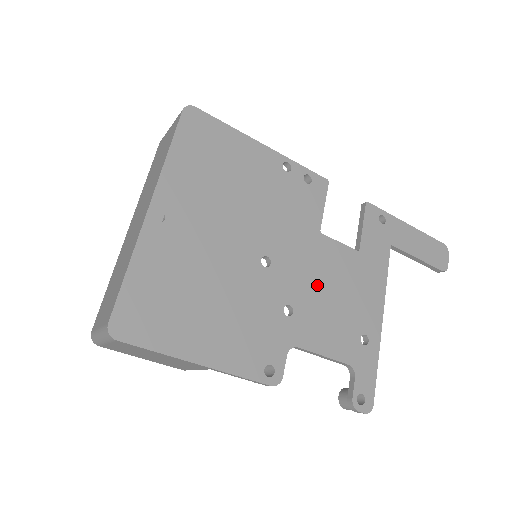
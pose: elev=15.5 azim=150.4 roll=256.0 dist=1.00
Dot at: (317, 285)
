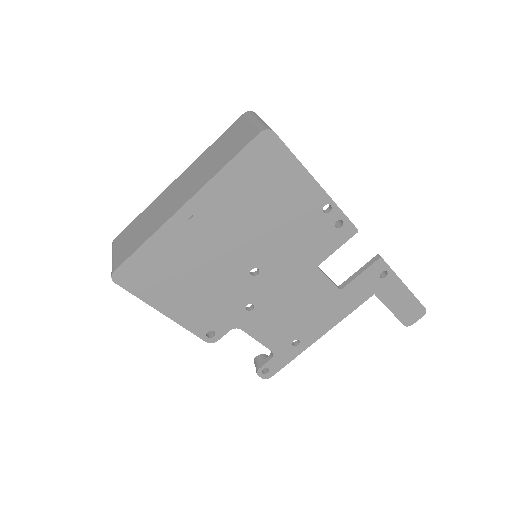
Dot at: (285, 300)
